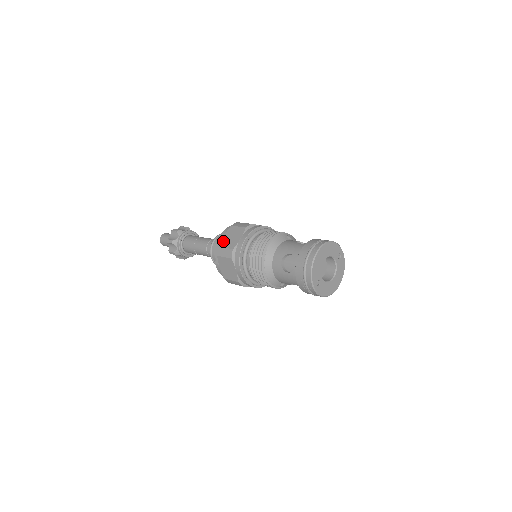
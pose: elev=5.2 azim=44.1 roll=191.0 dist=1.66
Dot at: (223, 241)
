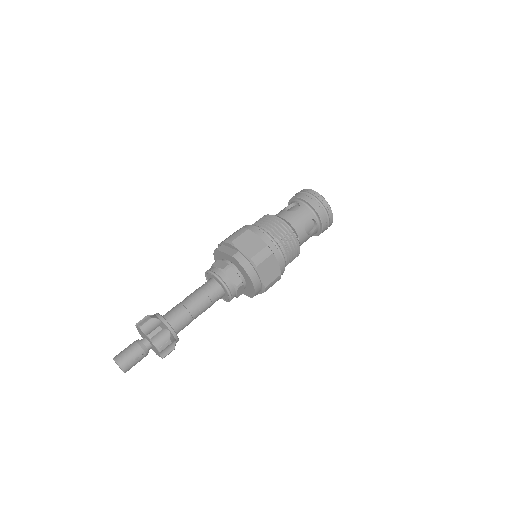
Dot at: occluded
